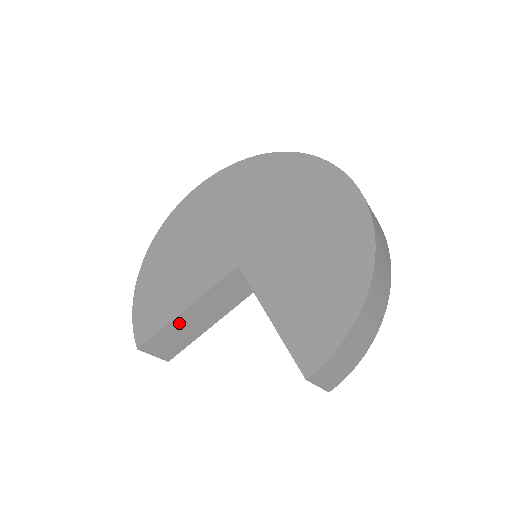
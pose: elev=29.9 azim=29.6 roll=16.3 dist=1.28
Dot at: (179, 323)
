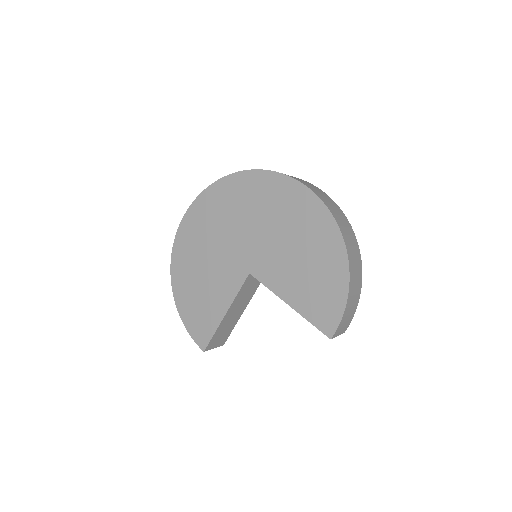
Dot at: (224, 323)
